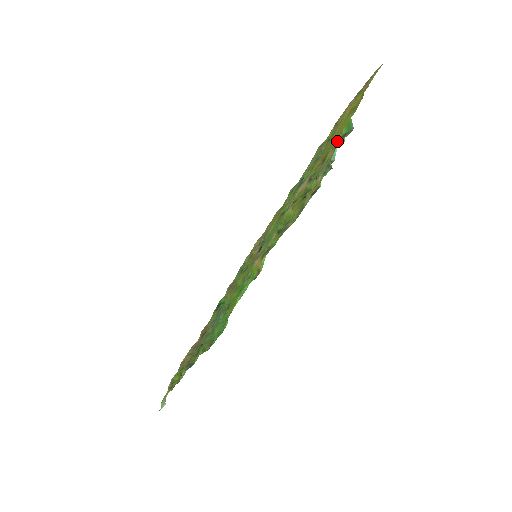
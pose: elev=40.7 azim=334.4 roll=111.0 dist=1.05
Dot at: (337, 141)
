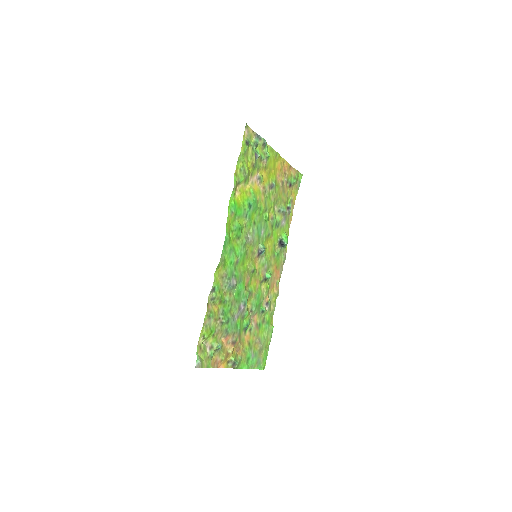
Dot at: (262, 148)
